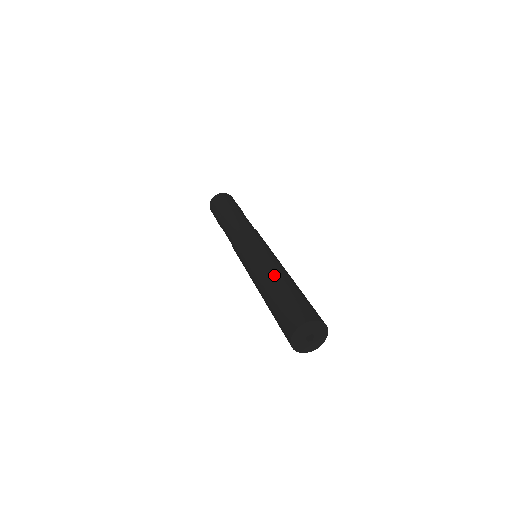
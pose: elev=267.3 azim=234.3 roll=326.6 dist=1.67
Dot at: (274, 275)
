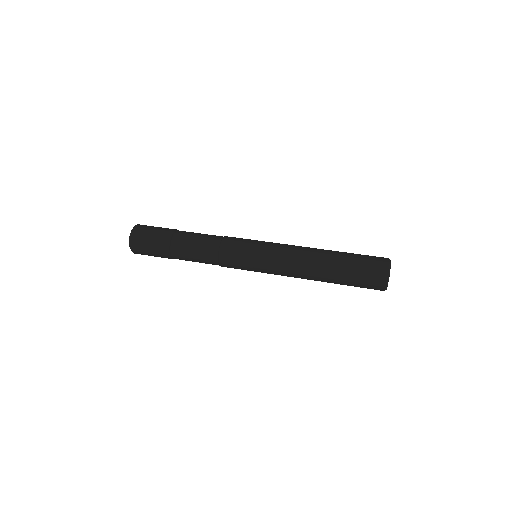
Dot at: (313, 274)
